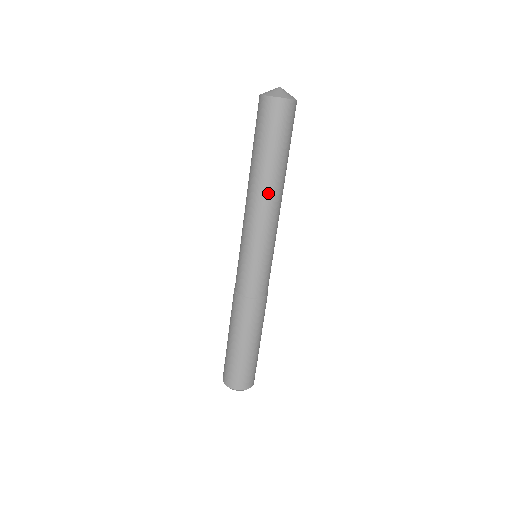
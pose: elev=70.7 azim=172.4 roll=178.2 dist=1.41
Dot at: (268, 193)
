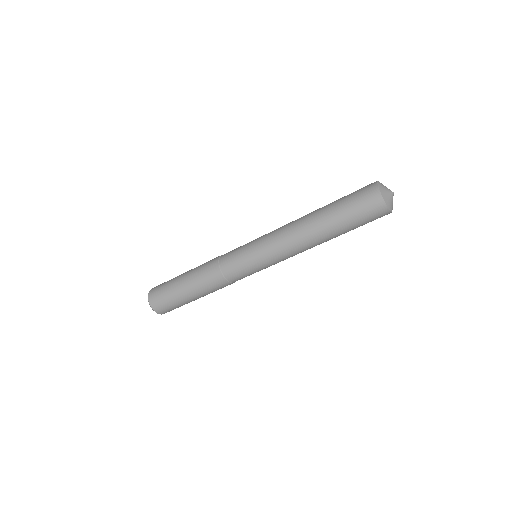
Dot at: (310, 241)
